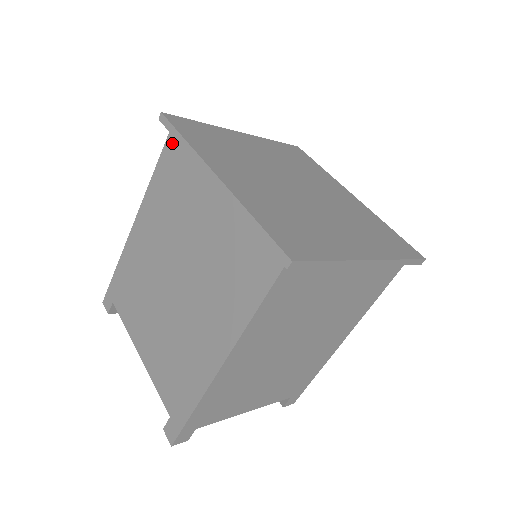
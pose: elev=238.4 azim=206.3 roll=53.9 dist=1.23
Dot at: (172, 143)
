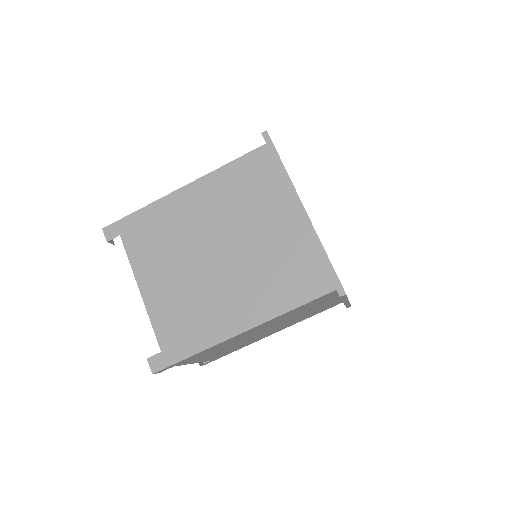
Dot at: (261, 155)
